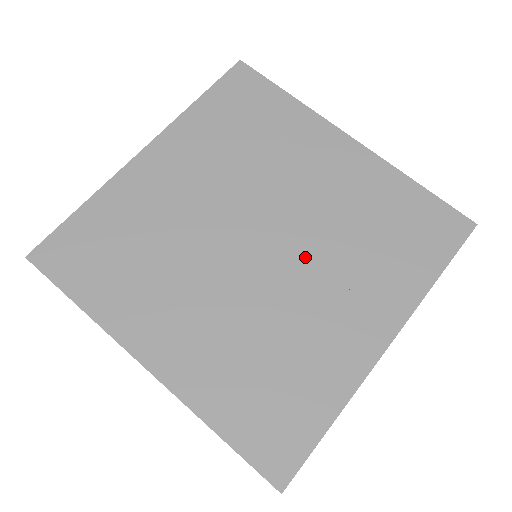
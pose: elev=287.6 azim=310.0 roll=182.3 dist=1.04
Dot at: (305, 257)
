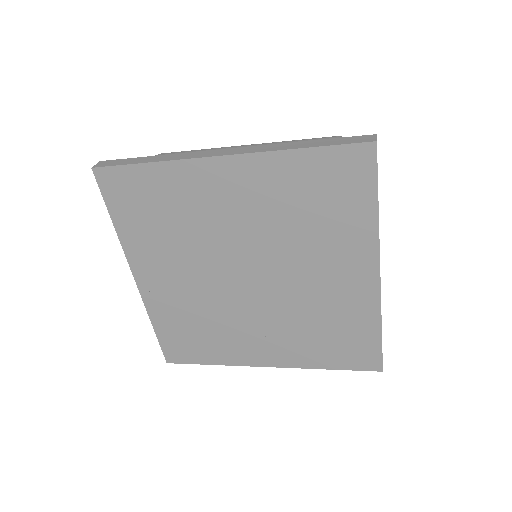
Dot at: (267, 307)
